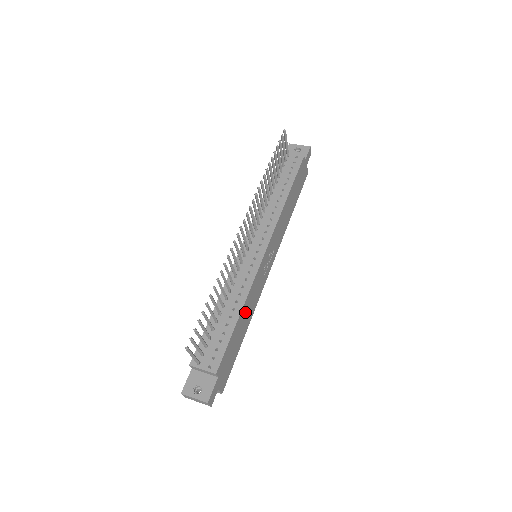
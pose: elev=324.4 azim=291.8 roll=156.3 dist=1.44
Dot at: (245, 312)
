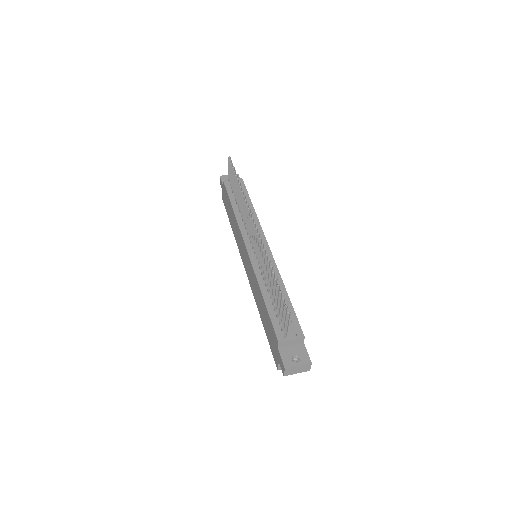
Dot at: occluded
